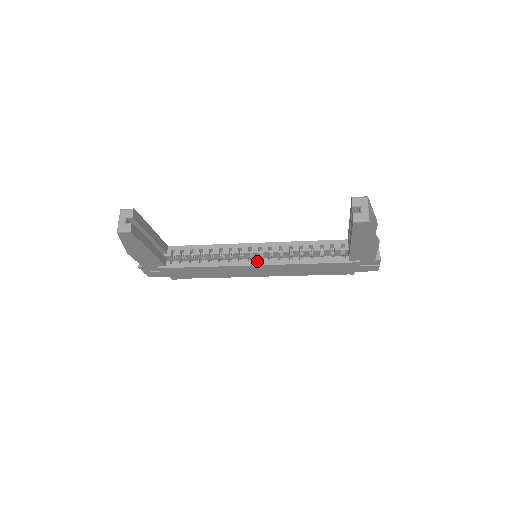
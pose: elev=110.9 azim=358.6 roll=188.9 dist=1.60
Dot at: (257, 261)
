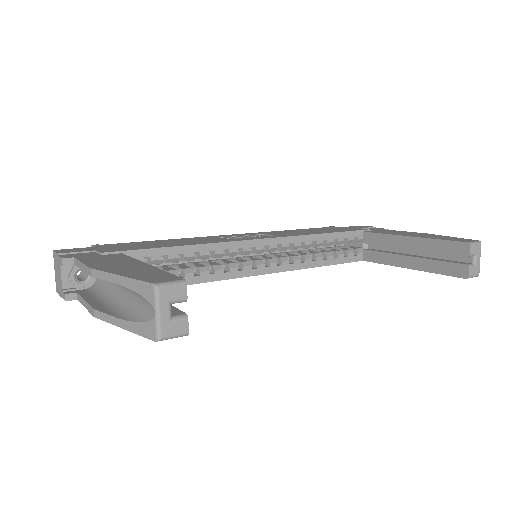
Dot at: (264, 268)
